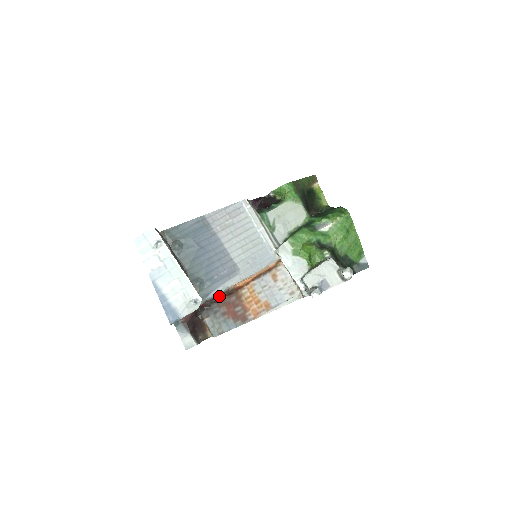
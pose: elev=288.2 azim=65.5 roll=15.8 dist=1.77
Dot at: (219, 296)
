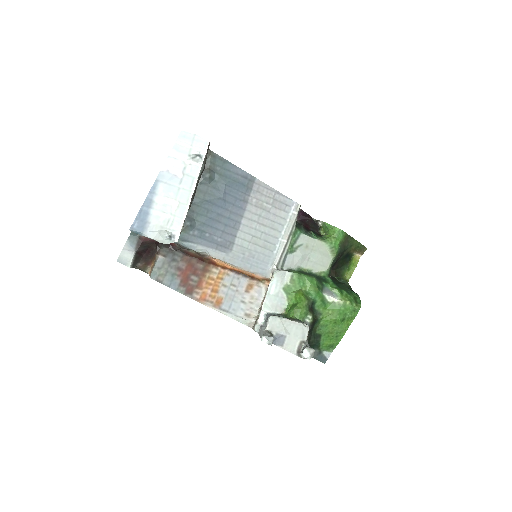
Dot at: (192, 251)
